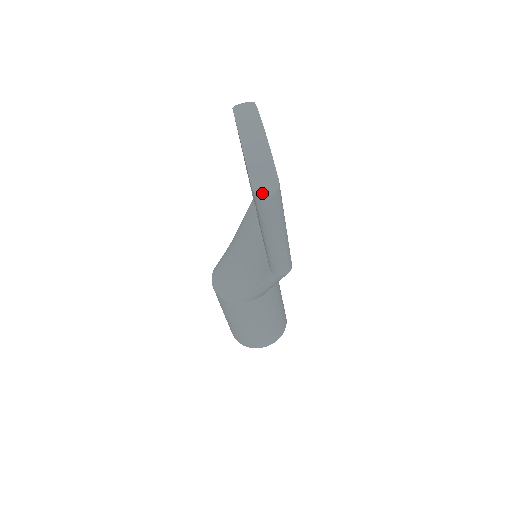
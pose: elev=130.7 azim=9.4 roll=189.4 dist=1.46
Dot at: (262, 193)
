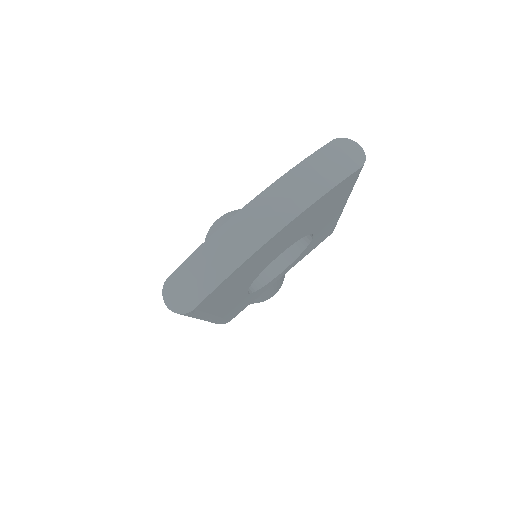
Dot at: (167, 296)
